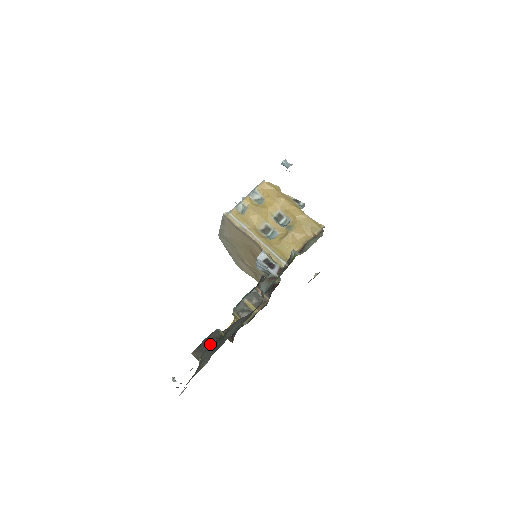
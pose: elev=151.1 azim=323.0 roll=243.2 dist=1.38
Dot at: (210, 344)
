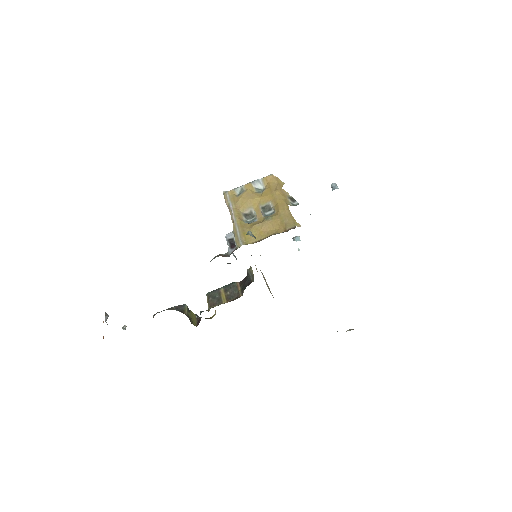
Dot at: (166, 309)
